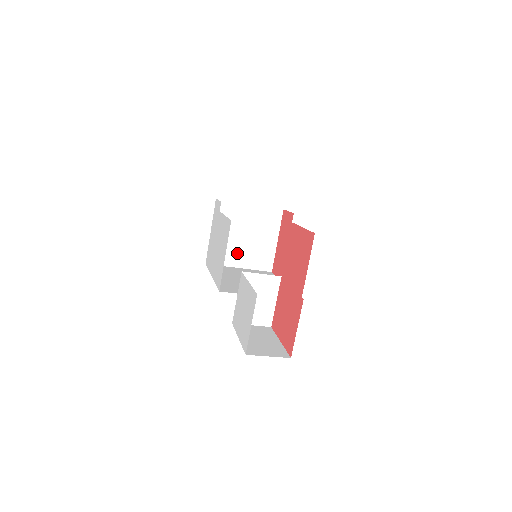
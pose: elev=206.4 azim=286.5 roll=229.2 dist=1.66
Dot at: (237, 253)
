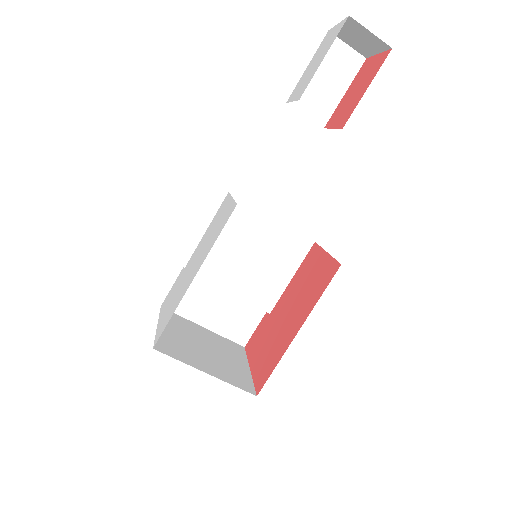
Dot at: (199, 358)
